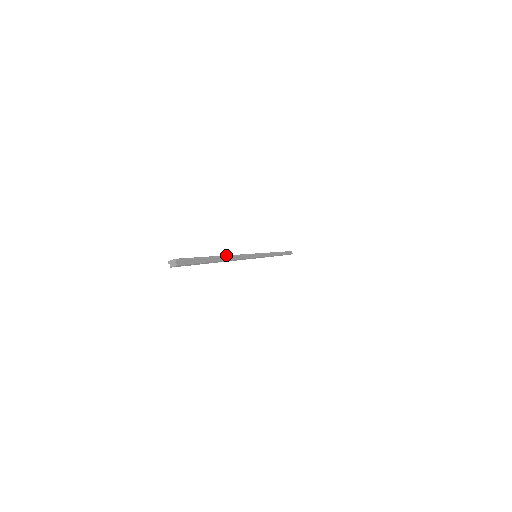
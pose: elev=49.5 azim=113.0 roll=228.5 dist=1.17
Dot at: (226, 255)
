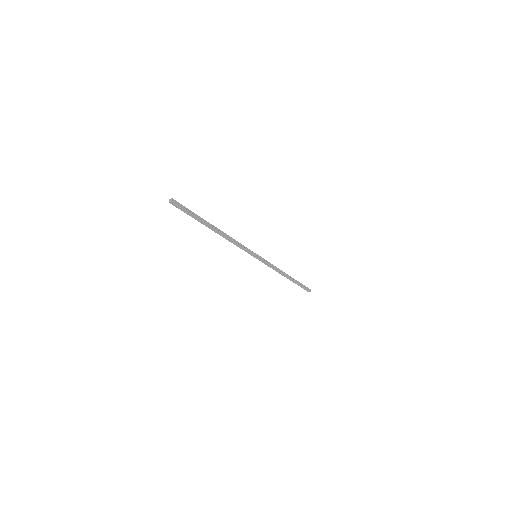
Dot at: (219, 229)
